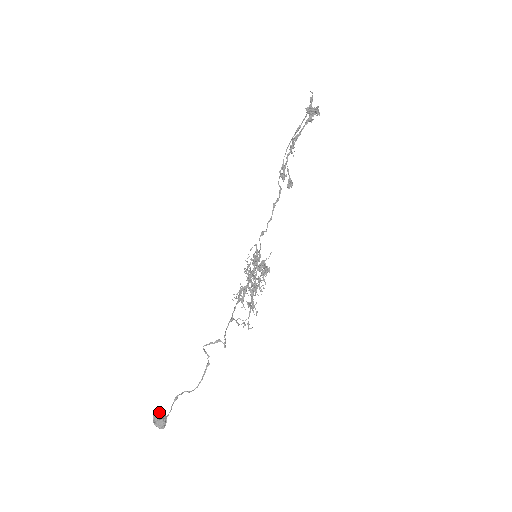
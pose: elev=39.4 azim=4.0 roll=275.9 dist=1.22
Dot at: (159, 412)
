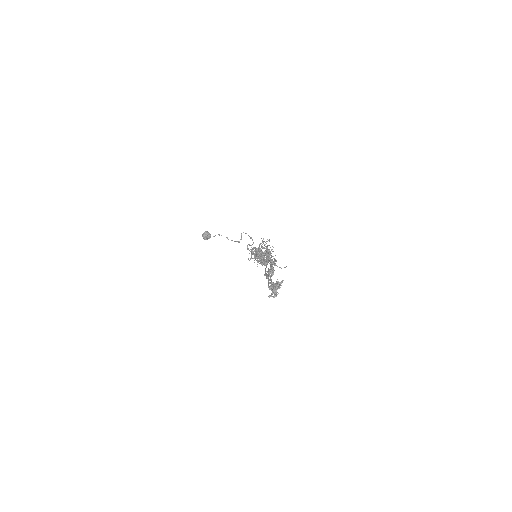
Dot at: (205, 234)
